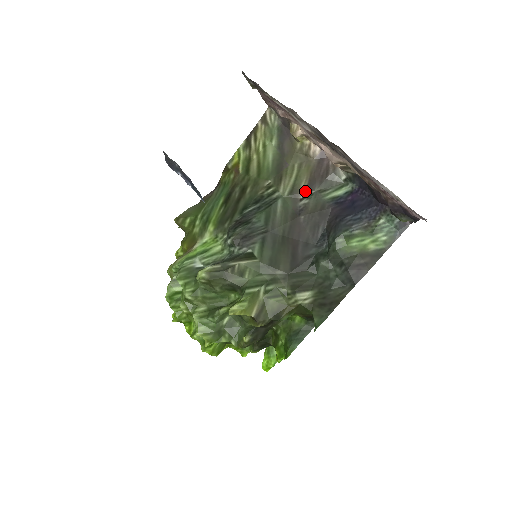
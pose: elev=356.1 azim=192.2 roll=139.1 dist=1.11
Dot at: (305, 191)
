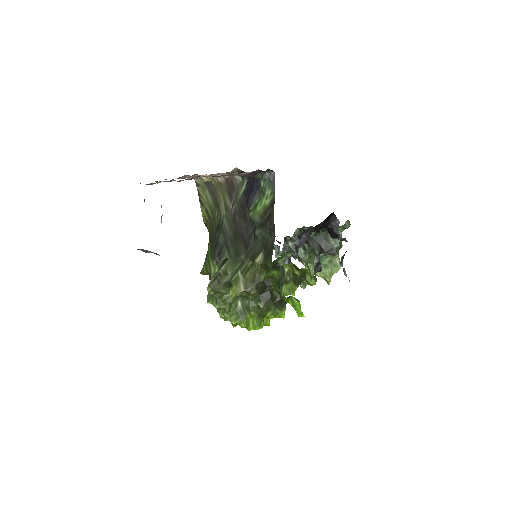
Dot at: (230, 203)
